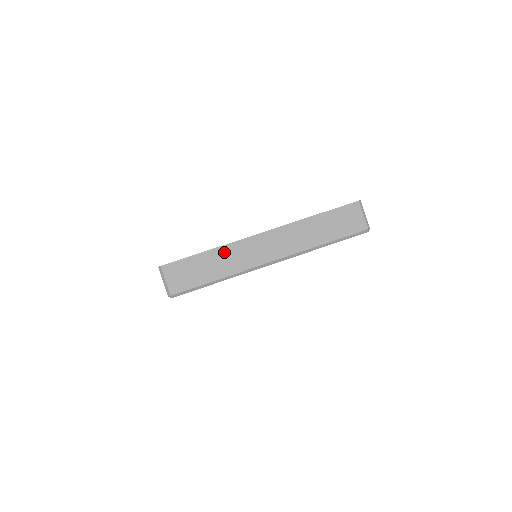
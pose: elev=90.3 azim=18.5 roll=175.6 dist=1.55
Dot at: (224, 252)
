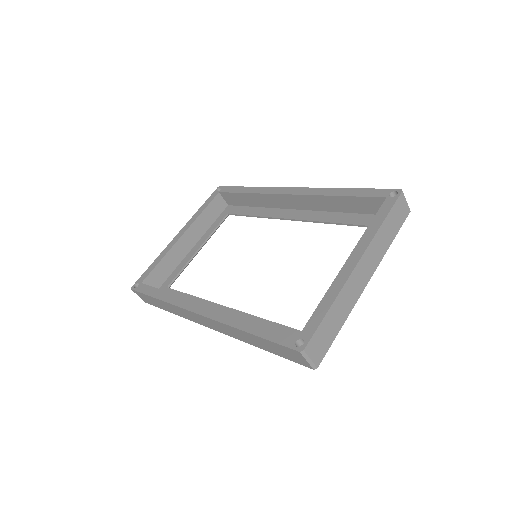
Dot at: (340, 300)
